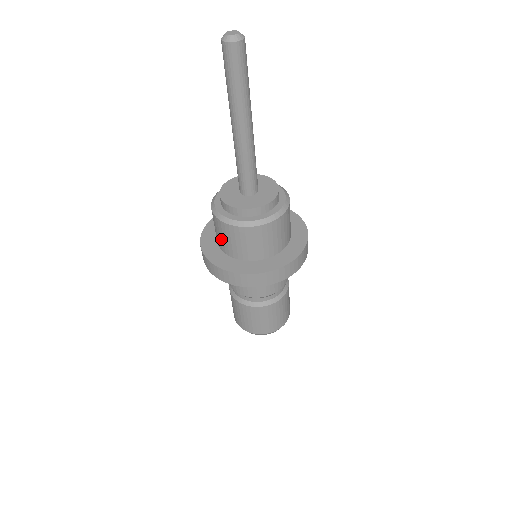
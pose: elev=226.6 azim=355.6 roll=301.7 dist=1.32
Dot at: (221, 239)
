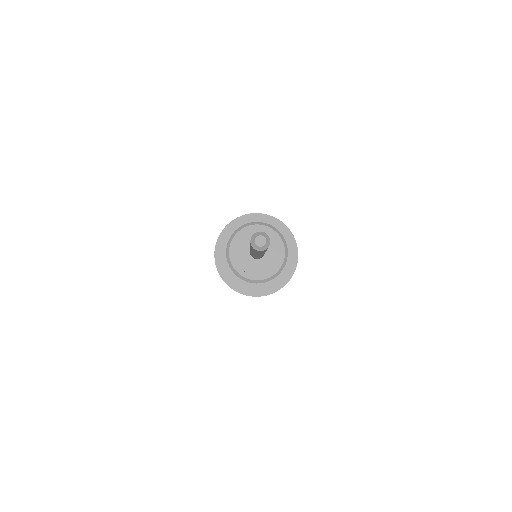
Dot at: occluded
